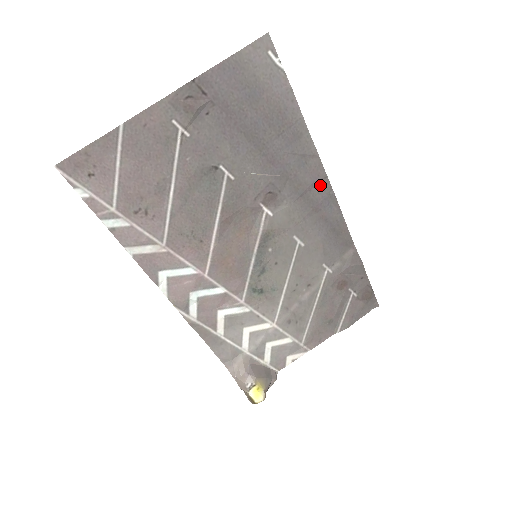
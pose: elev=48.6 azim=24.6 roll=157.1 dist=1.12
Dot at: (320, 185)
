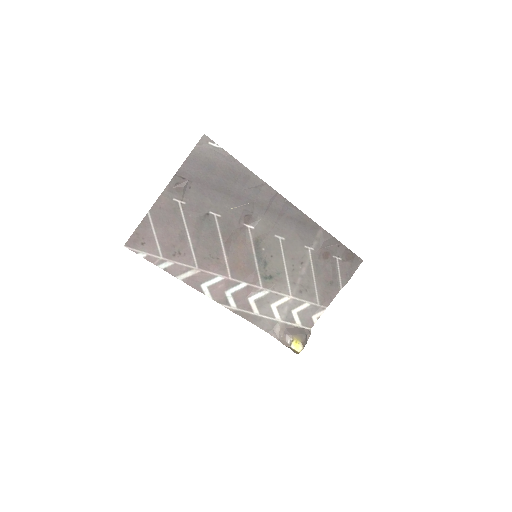
Dot at: (276, 199)
